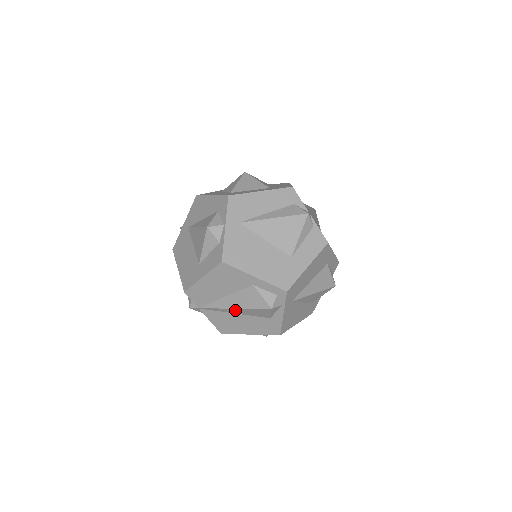
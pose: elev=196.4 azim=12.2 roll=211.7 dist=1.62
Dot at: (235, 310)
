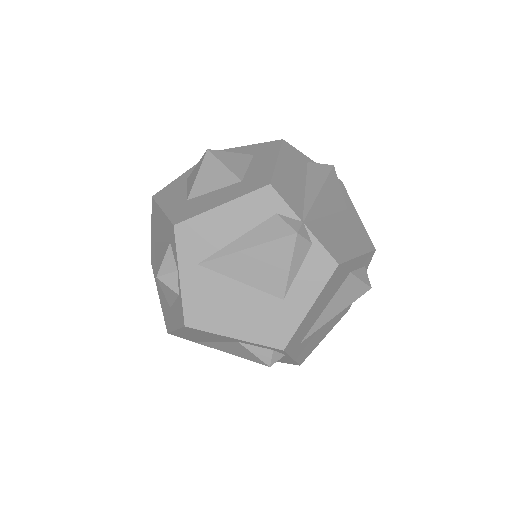
Dot at: occluded
